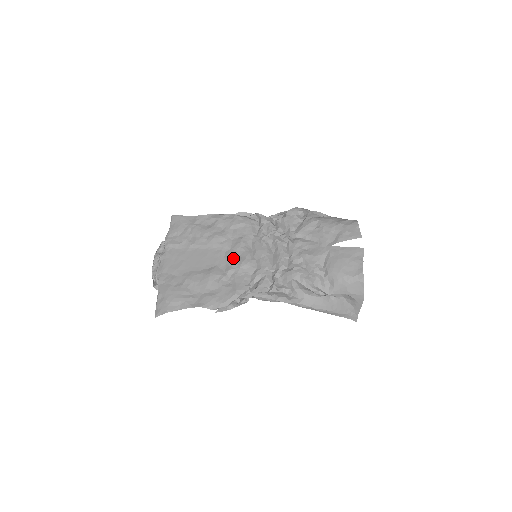
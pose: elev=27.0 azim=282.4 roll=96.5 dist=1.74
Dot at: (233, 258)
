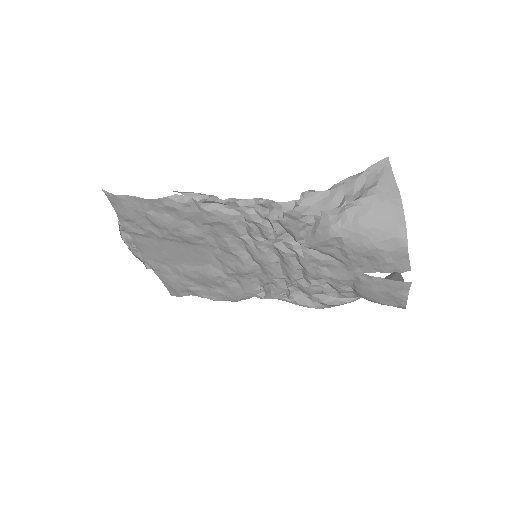
Dot at: (227, 261)
